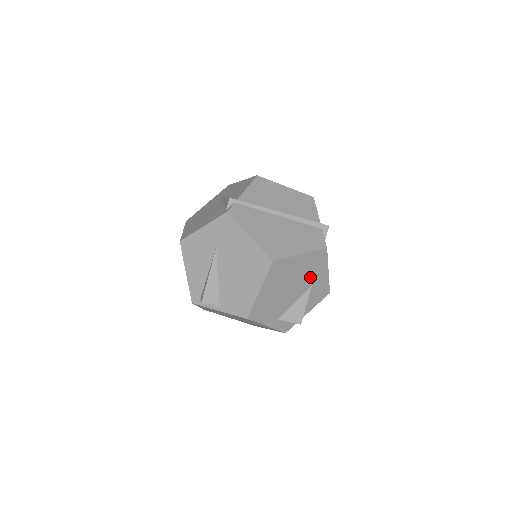
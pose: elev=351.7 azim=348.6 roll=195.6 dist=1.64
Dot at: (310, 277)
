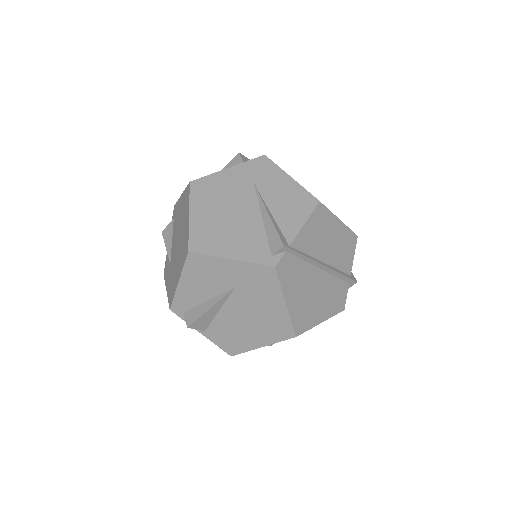
Dot at: occluded
